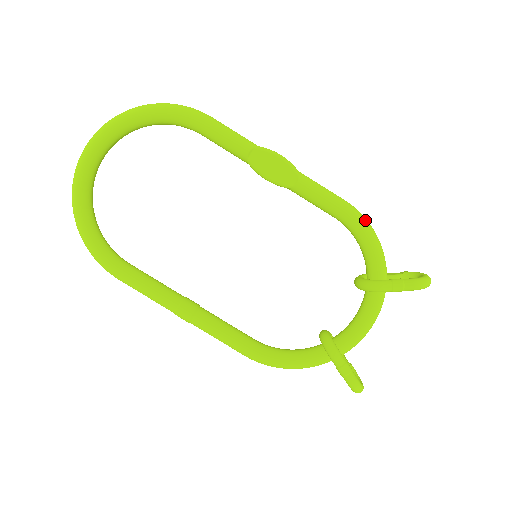
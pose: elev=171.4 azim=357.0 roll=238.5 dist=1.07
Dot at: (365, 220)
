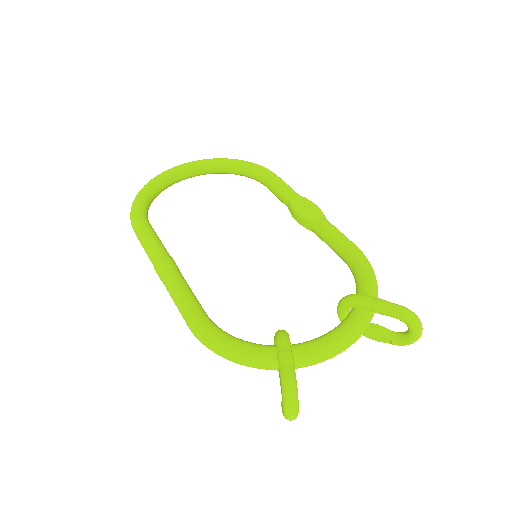
Dot at: (369, 262)
